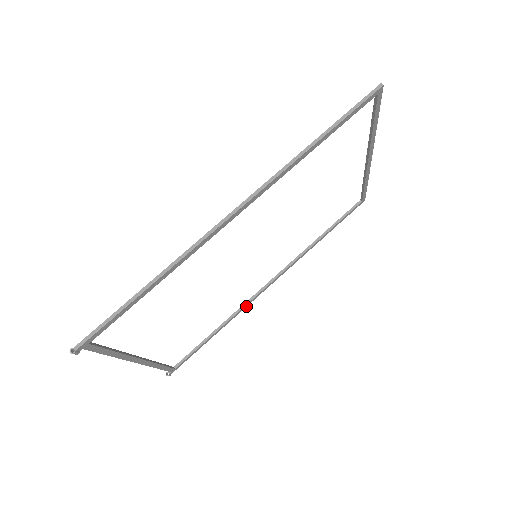
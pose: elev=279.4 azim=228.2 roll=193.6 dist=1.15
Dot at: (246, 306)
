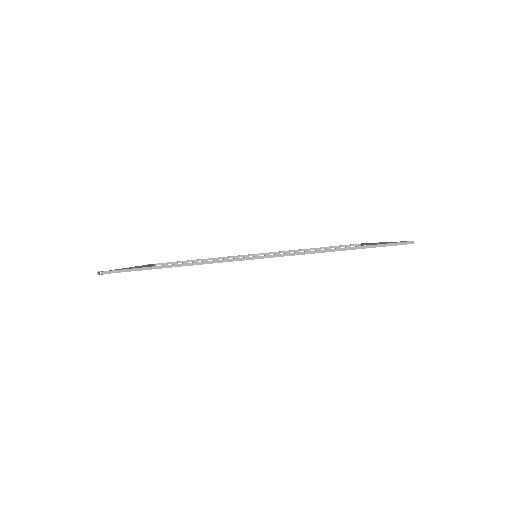
Dot at: occluded
